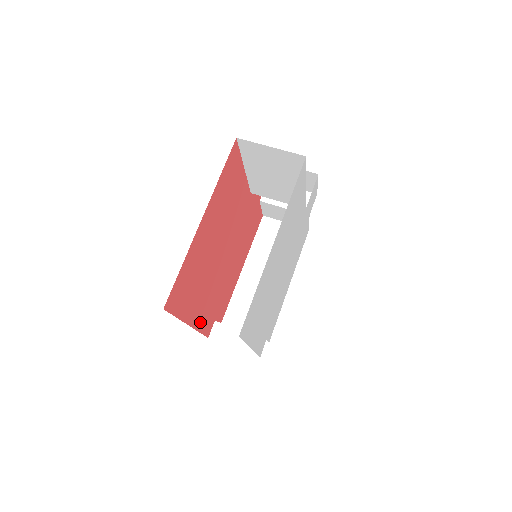
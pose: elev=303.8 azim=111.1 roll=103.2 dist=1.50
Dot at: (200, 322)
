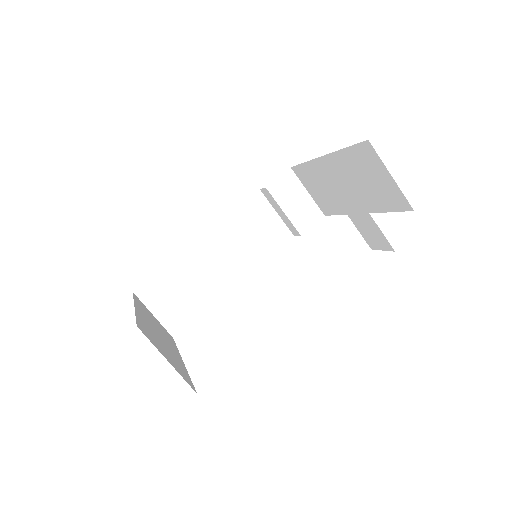
Dot at: occluded
